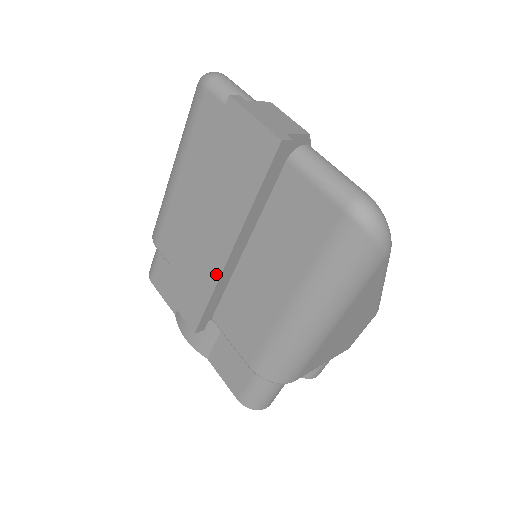
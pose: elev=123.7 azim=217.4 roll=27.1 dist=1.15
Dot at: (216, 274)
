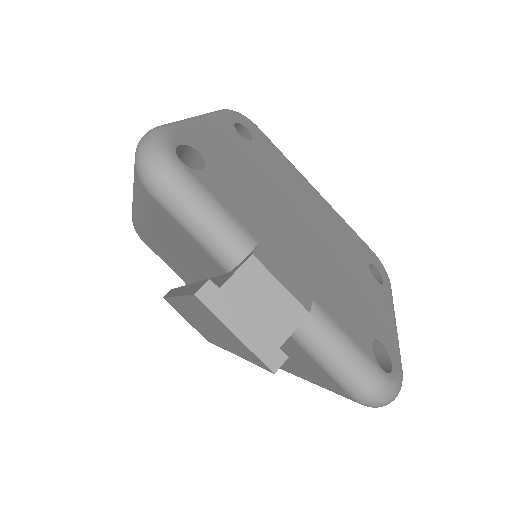
Dot at: (219, 345)
